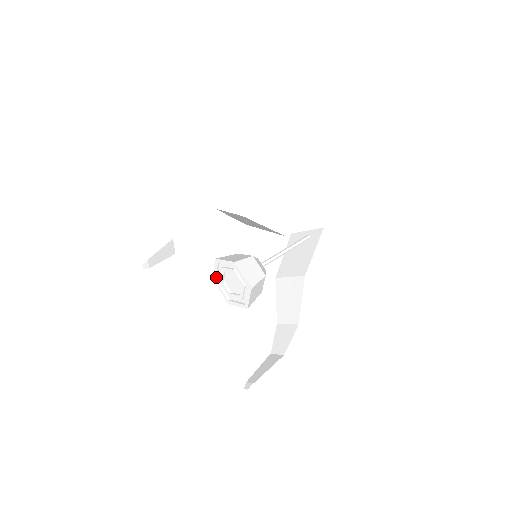
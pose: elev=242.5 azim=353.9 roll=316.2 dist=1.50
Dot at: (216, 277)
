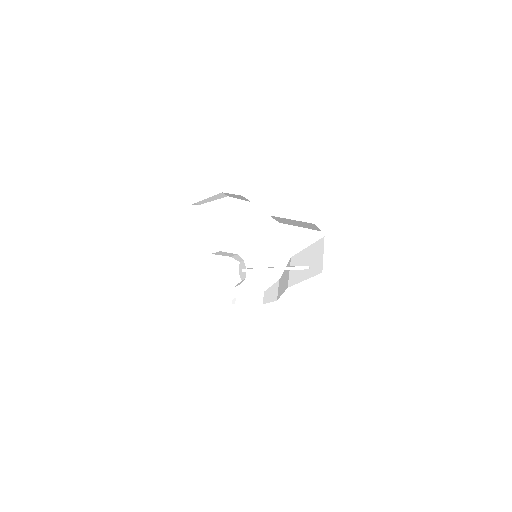
Dot at: occluded
